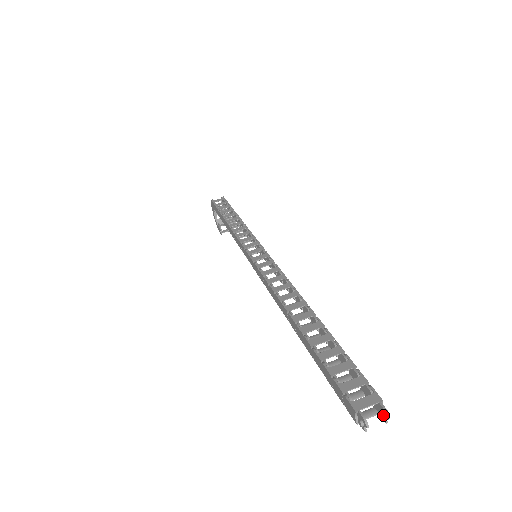
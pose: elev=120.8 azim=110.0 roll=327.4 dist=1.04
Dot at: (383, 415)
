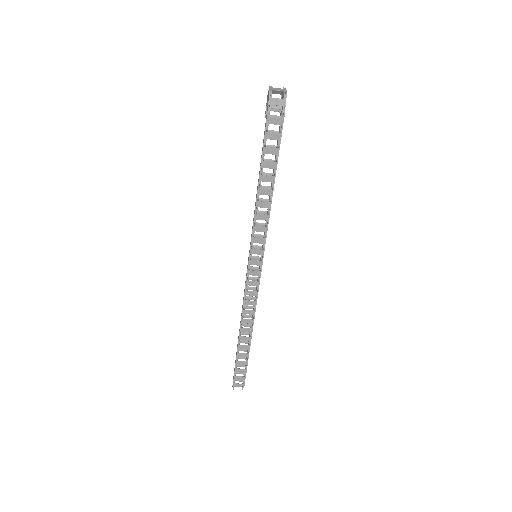
Dot at: (242, 386)
